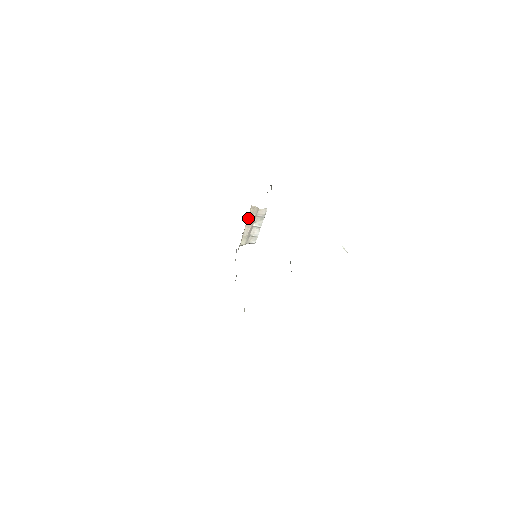
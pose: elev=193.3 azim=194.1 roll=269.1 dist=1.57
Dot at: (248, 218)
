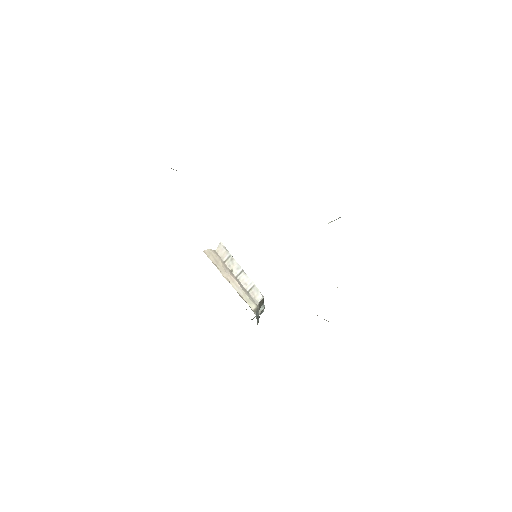
Dot at: (219, 270)
